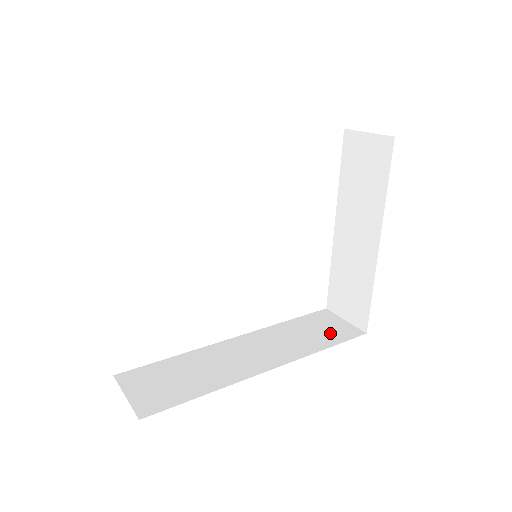
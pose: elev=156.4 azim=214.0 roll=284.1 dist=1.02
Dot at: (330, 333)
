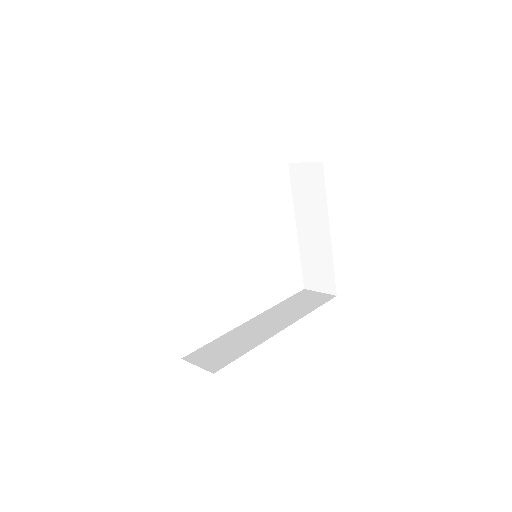
Dot at: (313, 301)
